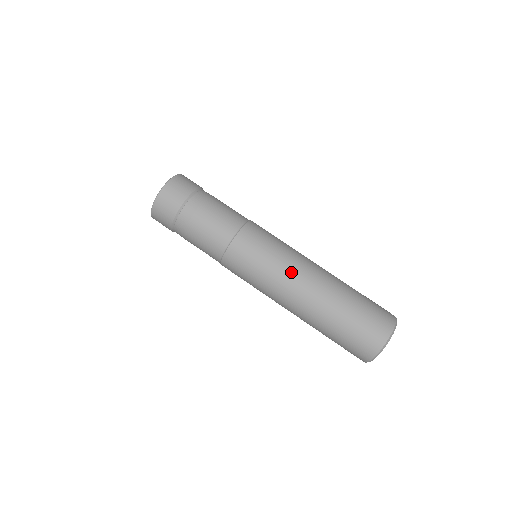
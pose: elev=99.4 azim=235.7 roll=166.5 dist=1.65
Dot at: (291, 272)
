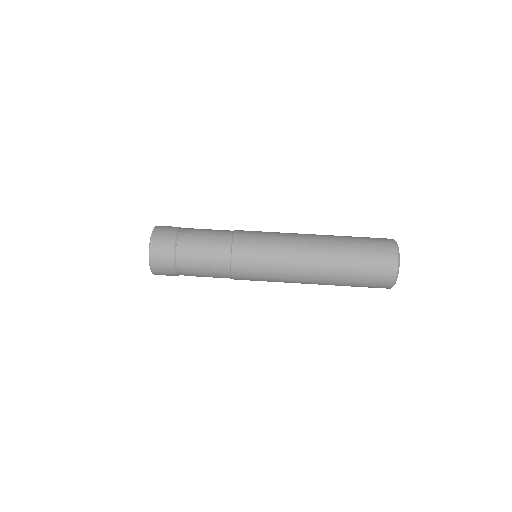
Dot at: (293, 235)
